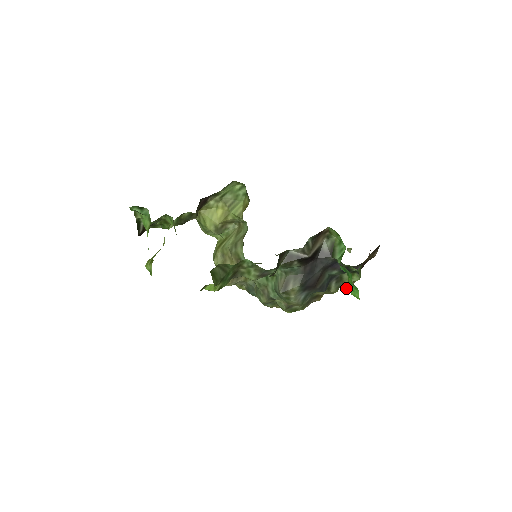
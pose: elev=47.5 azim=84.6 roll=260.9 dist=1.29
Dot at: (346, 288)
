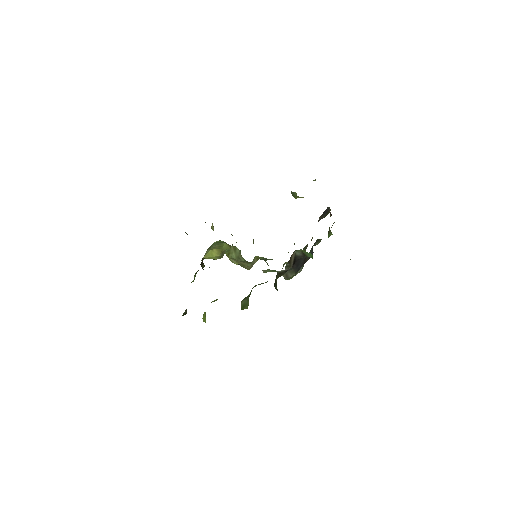
Dot at: occluded
